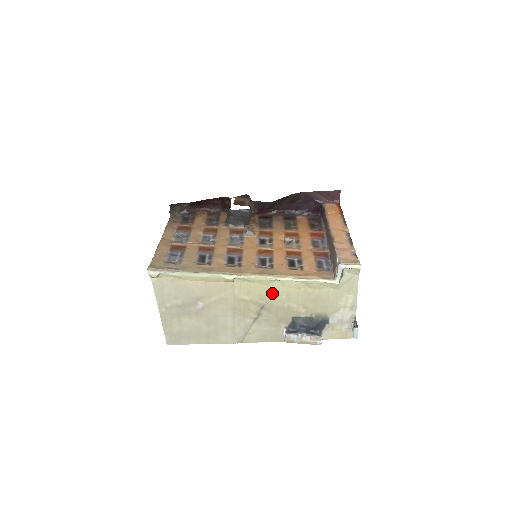
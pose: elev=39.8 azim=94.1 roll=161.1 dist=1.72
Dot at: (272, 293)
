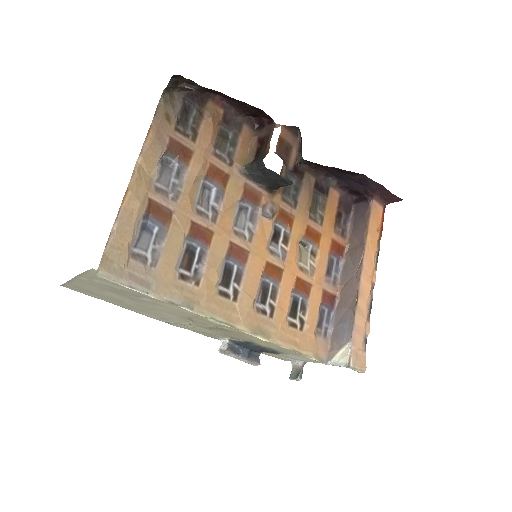
Dot at: occluded
